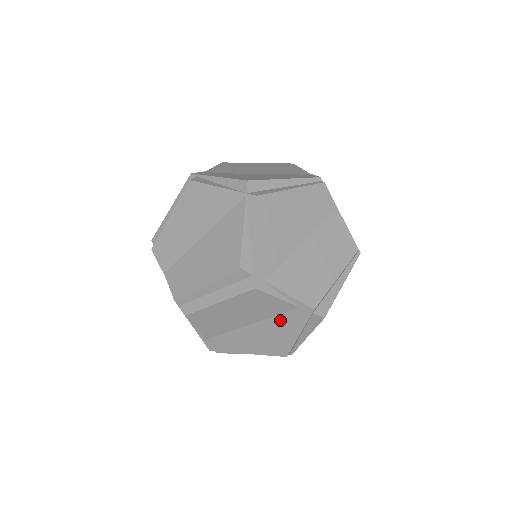
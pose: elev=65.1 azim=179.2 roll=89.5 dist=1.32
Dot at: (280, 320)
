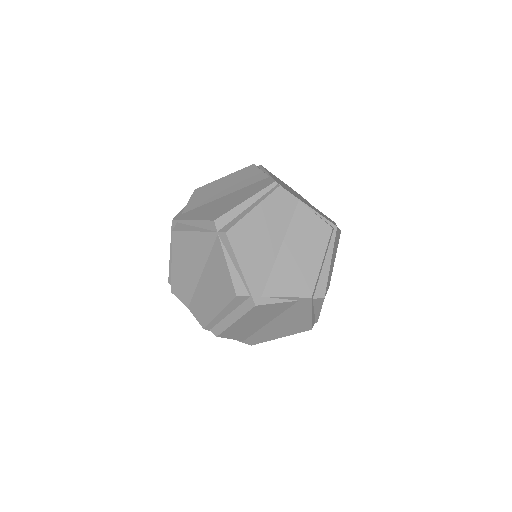
Dot at: (290, 312)
